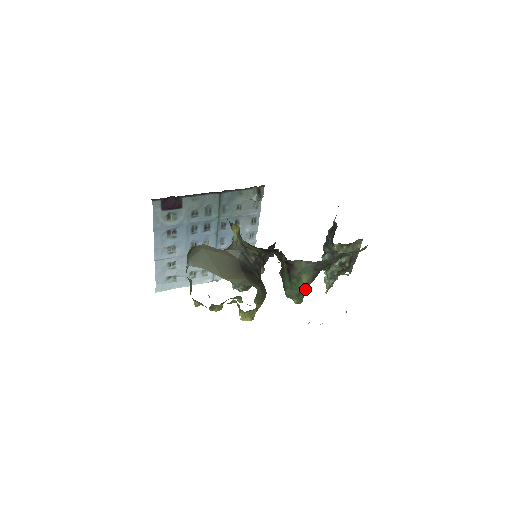
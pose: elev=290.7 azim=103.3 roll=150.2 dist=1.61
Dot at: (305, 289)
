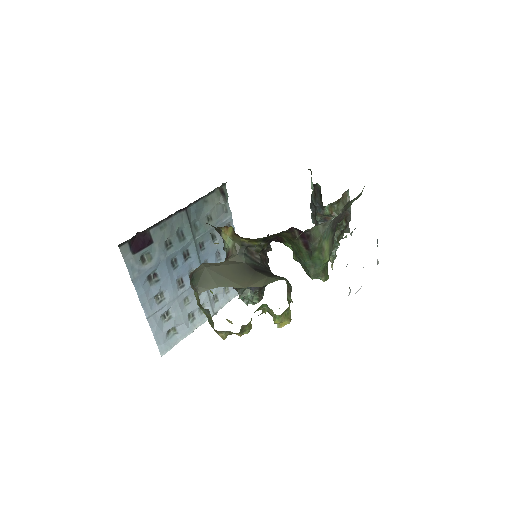
Dot at: (329, 259)
